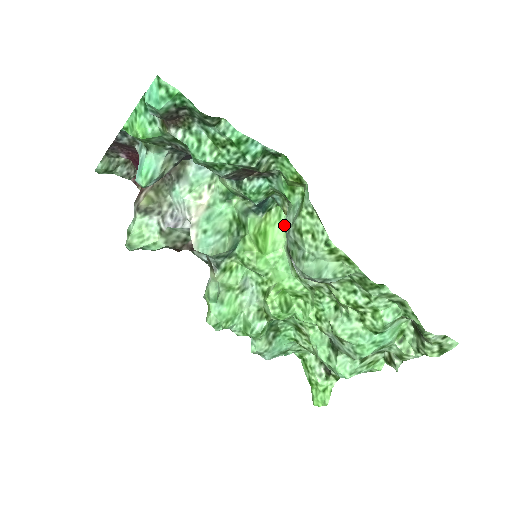
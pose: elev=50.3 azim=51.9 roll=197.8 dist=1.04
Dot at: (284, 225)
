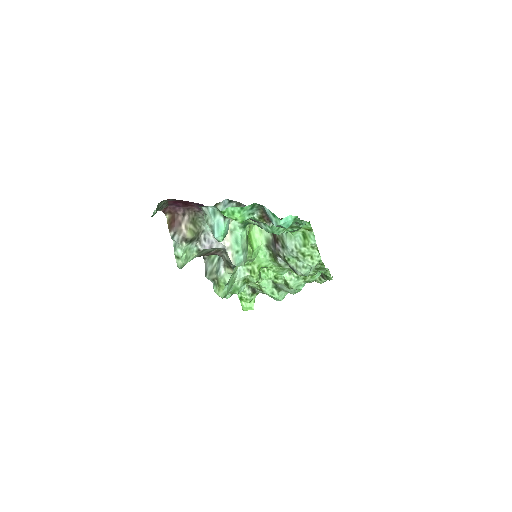
Dot at: (287, 246)
